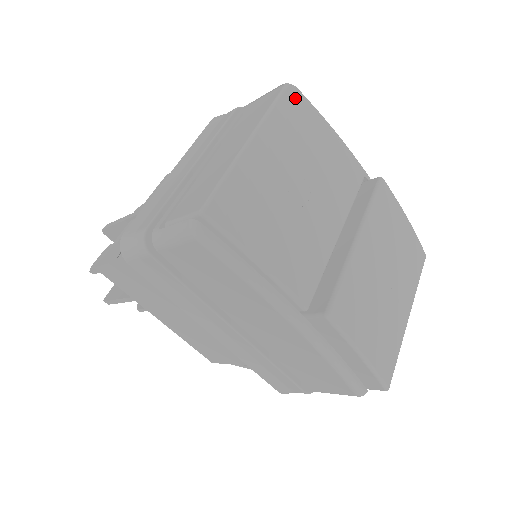
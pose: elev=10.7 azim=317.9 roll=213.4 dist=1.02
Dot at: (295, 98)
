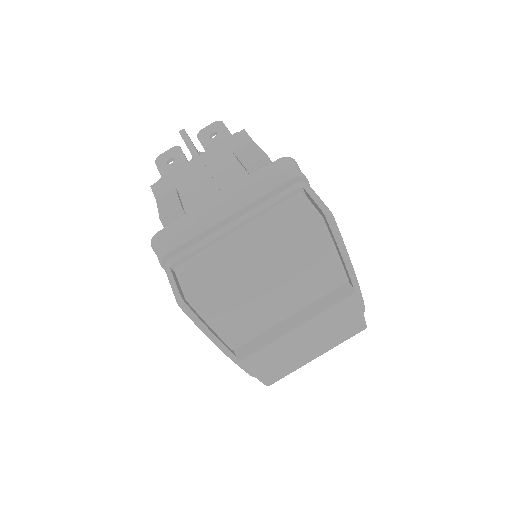
Dot at: (319, 231)
